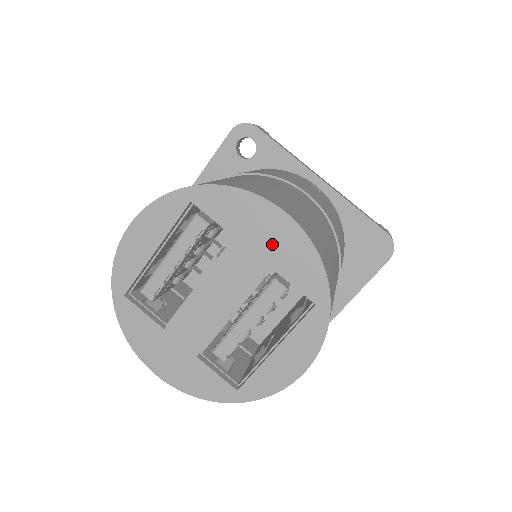
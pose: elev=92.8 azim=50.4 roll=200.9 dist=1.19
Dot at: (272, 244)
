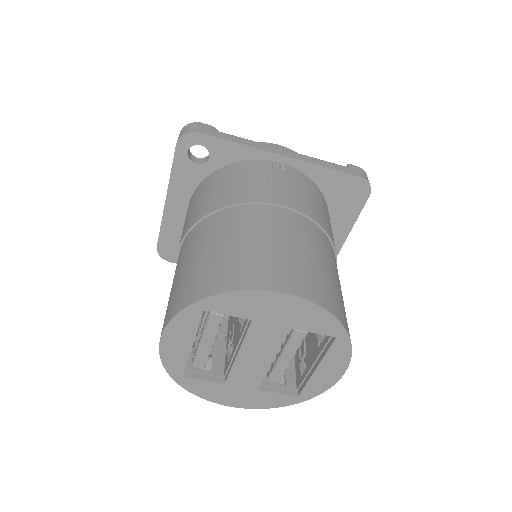
Dot at: (284, 315)
